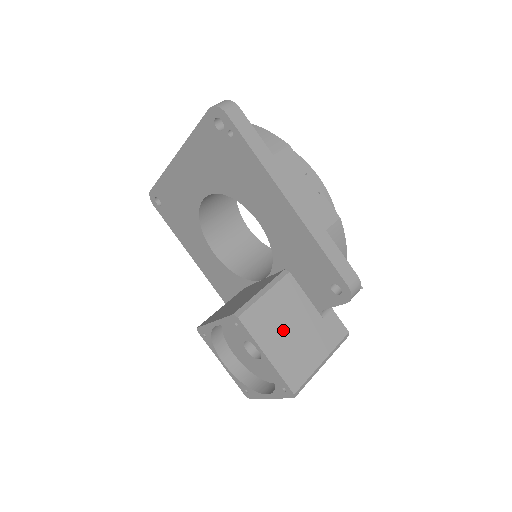
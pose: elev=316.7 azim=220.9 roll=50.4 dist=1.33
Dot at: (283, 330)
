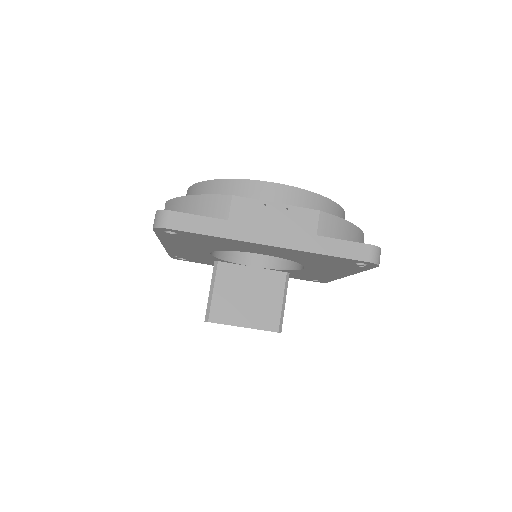
Dot at: occluded
